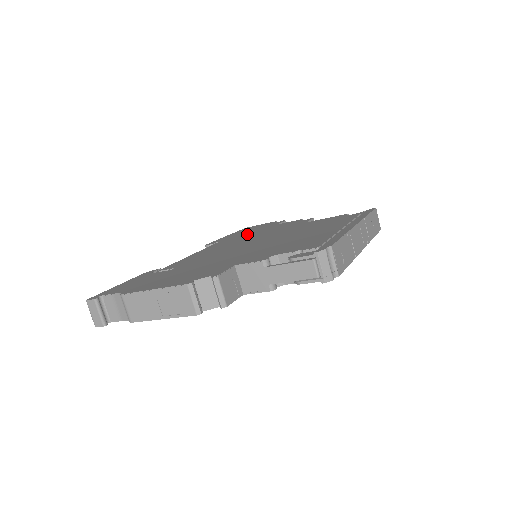
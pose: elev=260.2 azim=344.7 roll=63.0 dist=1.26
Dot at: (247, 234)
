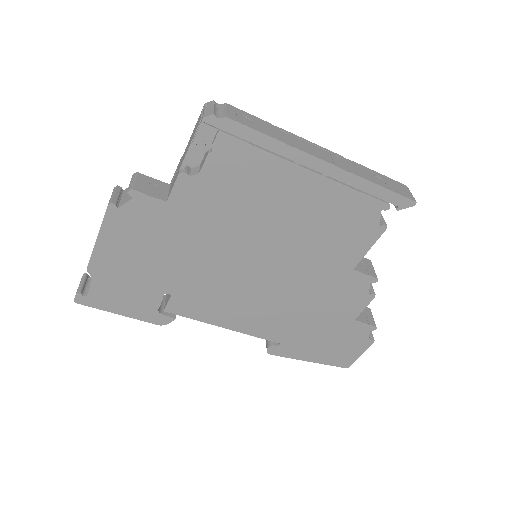
Dot at: occluded
